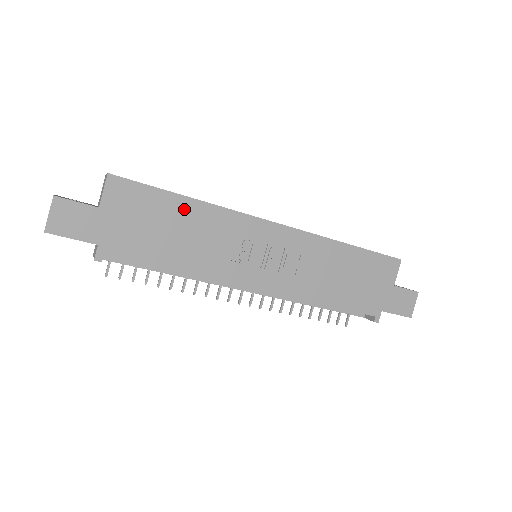
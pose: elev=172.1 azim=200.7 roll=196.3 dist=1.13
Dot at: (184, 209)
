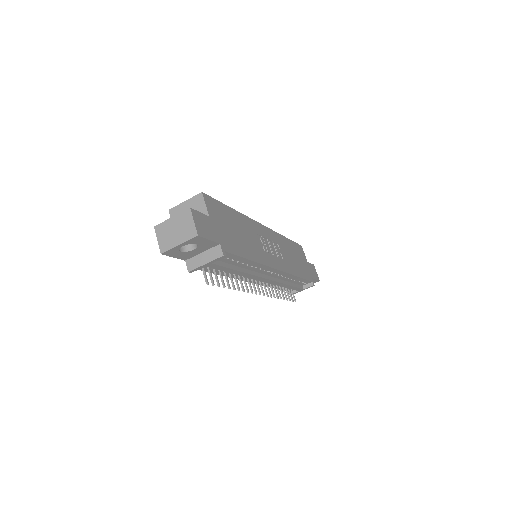
Dot at: (235, 217)
